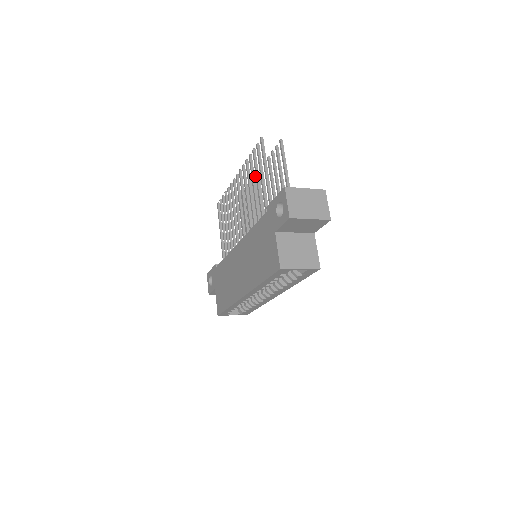
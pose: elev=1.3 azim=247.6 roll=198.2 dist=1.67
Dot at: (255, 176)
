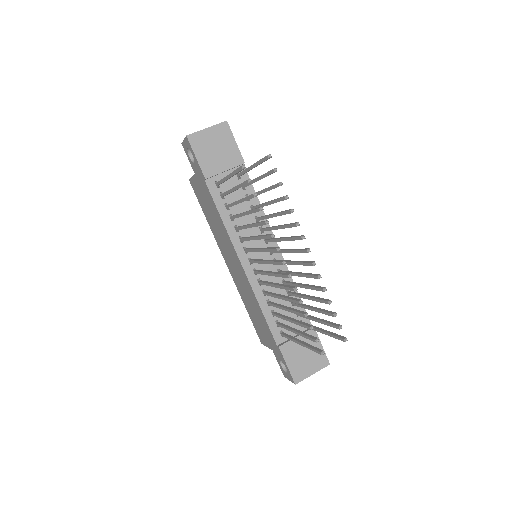
Dot at: occluded
